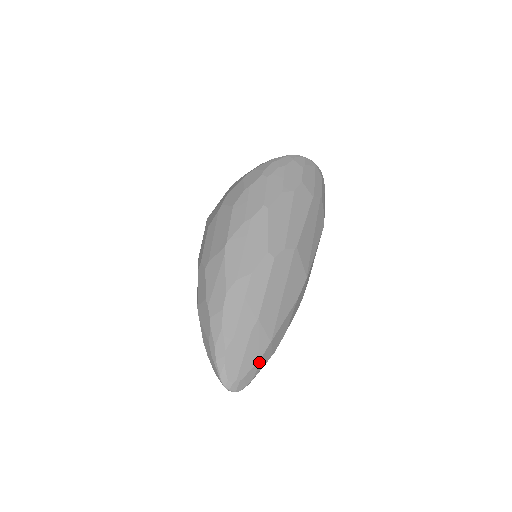
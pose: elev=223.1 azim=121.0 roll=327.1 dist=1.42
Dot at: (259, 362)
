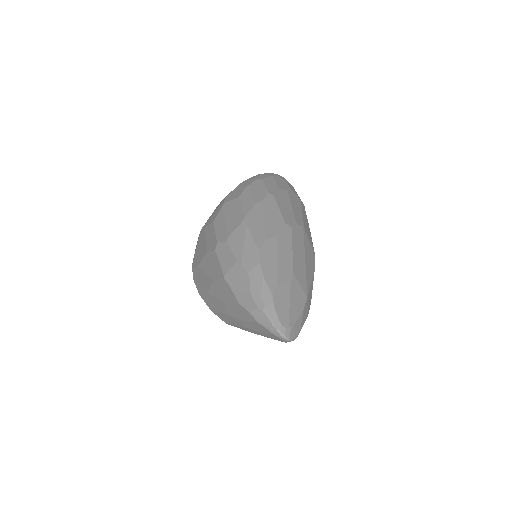
Dot at: (302, 314)
